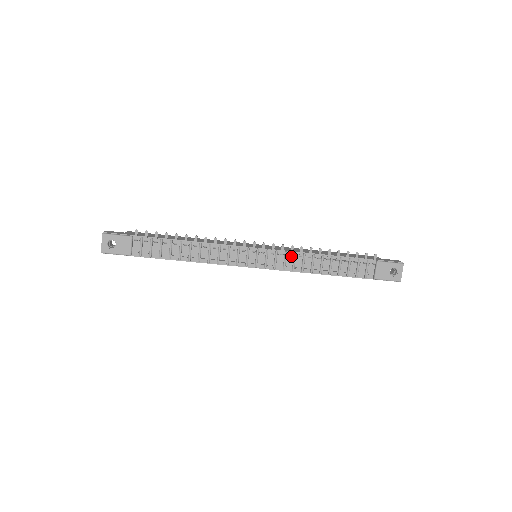
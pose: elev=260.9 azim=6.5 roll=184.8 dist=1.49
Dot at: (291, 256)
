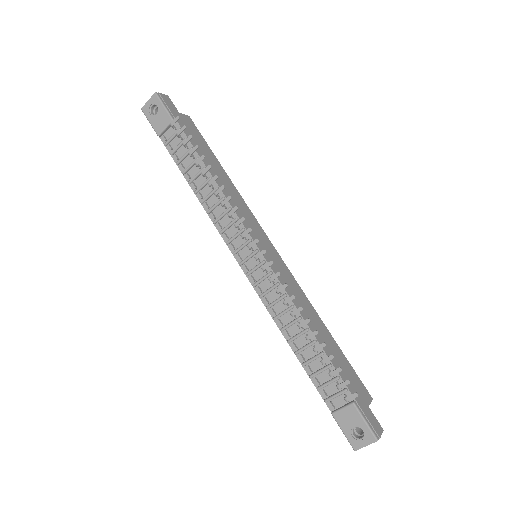
Dot at: (280, 293)
